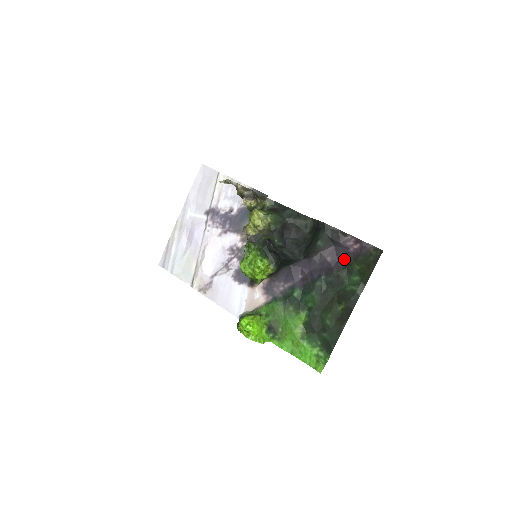
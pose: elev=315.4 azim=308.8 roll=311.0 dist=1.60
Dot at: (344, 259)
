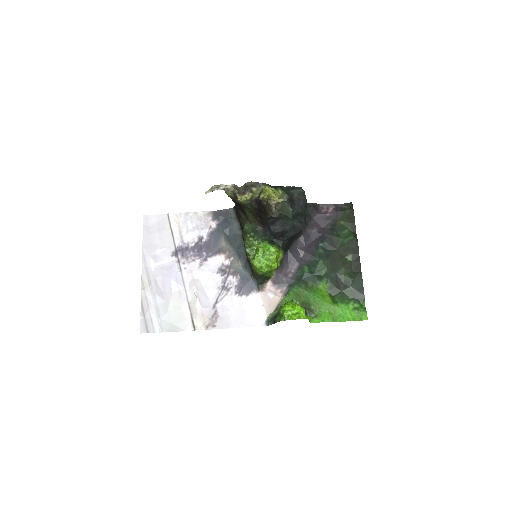
Dot at: (327, 224)
